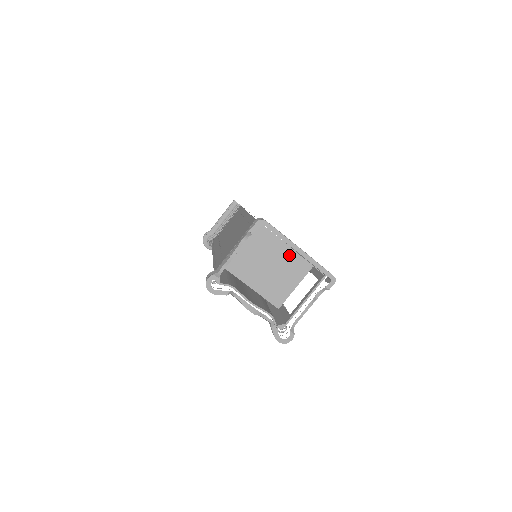
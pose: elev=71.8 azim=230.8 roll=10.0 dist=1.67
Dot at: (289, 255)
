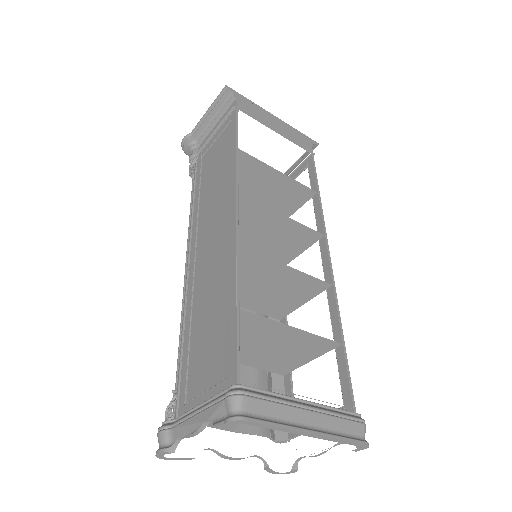
Dot at: (301, 337)
